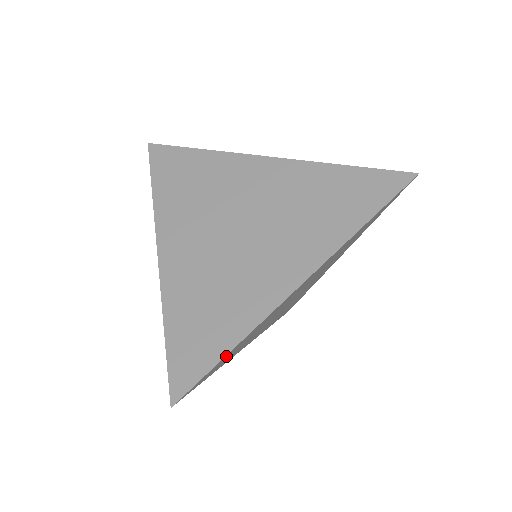
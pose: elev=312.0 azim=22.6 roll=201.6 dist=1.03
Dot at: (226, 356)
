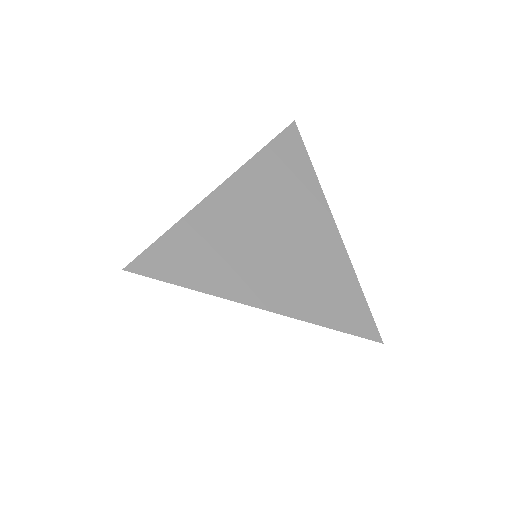
Dot at: (173, 238)
